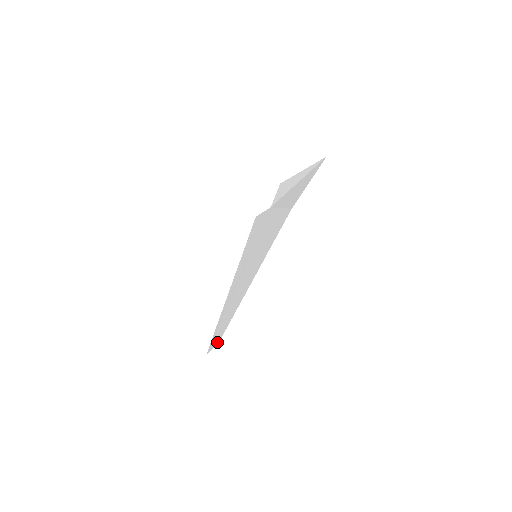
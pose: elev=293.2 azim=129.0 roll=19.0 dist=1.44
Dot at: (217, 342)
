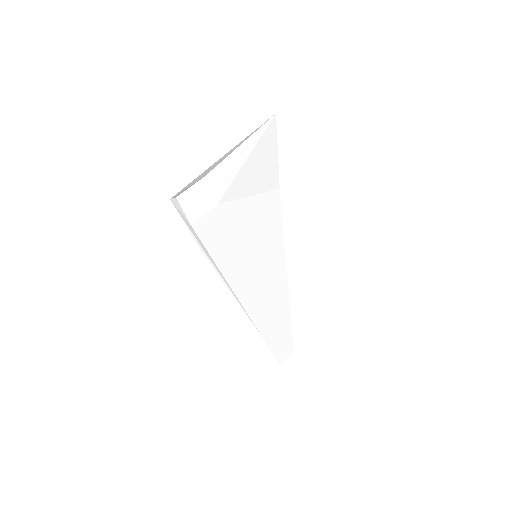
Dot at: (290, 350)
